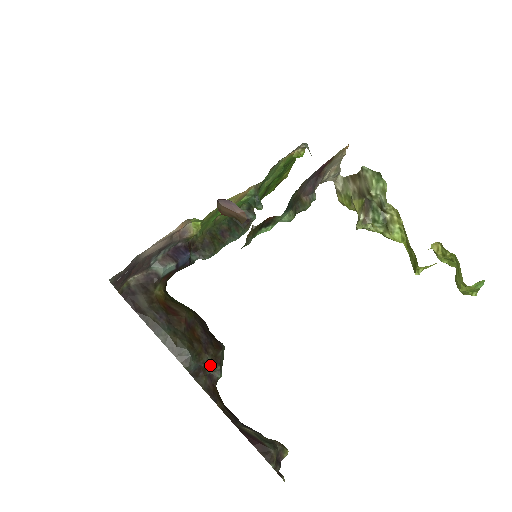
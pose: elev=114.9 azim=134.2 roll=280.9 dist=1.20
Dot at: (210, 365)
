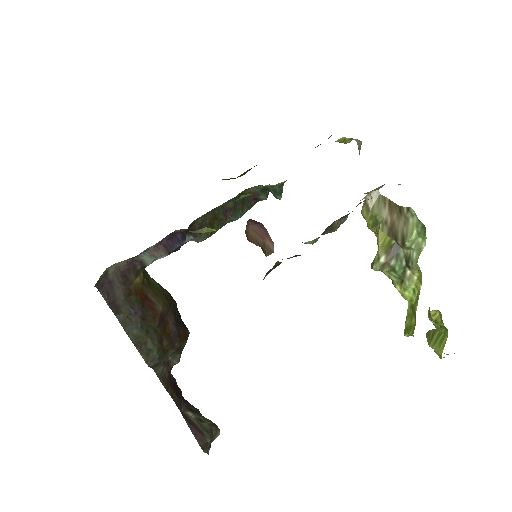
Dot at: (171, 354)
